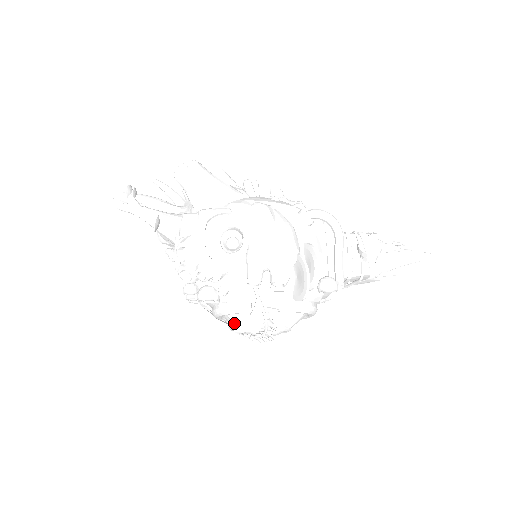
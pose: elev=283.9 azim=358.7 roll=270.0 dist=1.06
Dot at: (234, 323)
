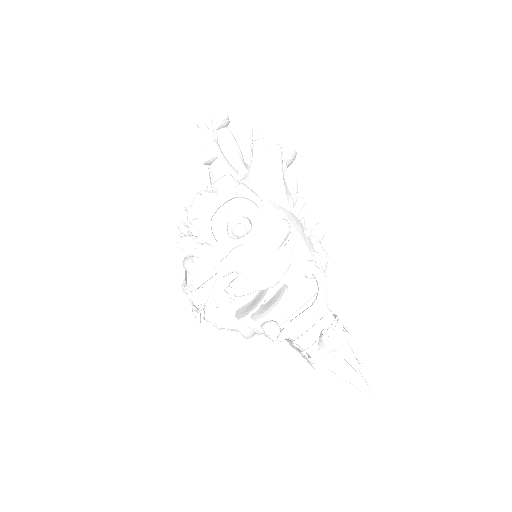
Dot at: (187, 282)
